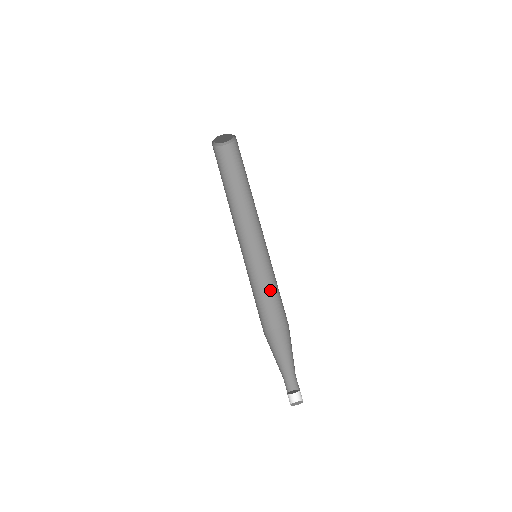
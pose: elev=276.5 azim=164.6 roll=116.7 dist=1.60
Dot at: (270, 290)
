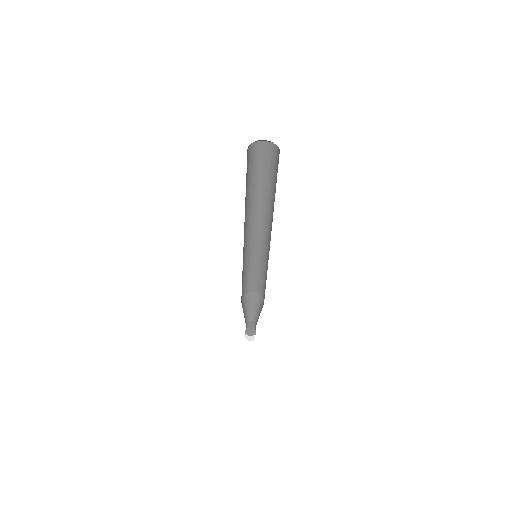
Dot at: (259, 271)
